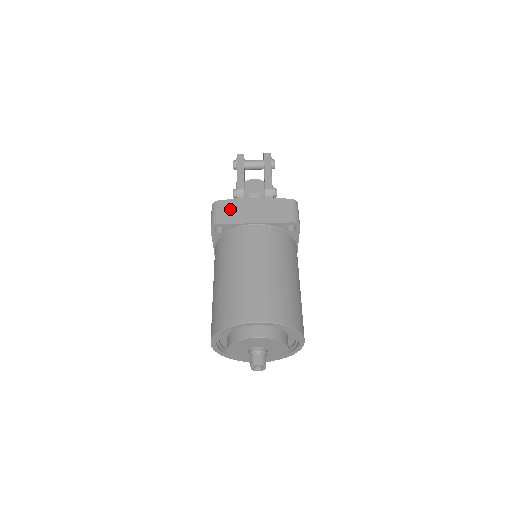
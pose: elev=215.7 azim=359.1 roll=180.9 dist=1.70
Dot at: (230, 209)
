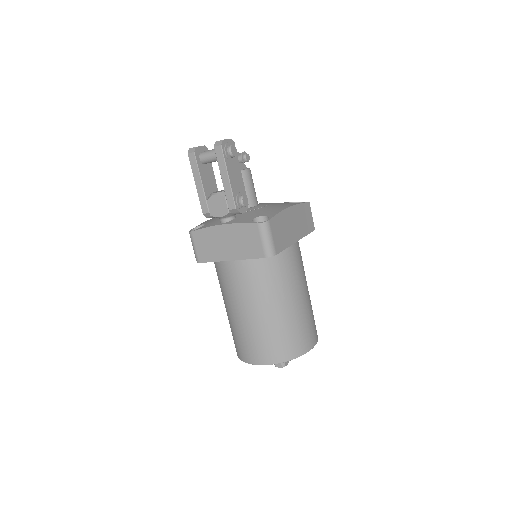
Dot at: (204, 243)
